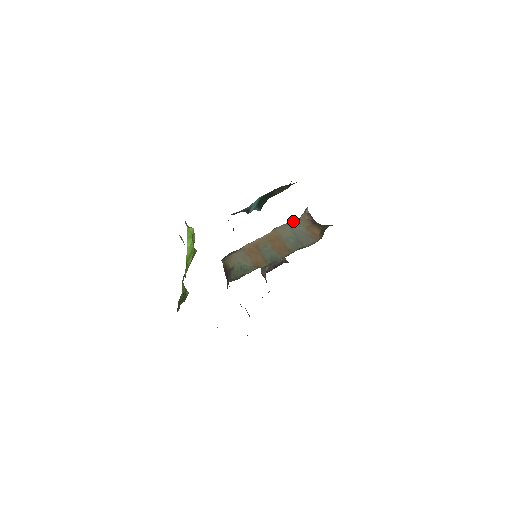
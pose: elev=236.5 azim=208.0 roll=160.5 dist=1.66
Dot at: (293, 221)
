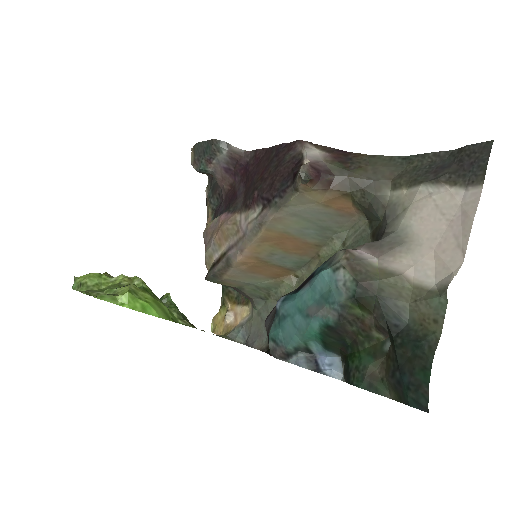
Dot at: (290, 203)
